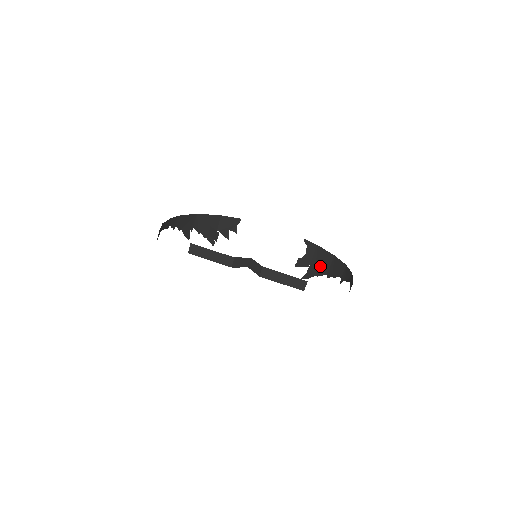
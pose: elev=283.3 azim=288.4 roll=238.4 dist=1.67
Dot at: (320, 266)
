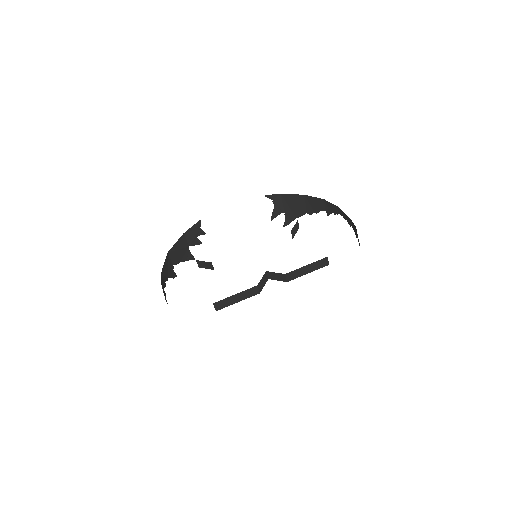
Dot at: (295, 209)
